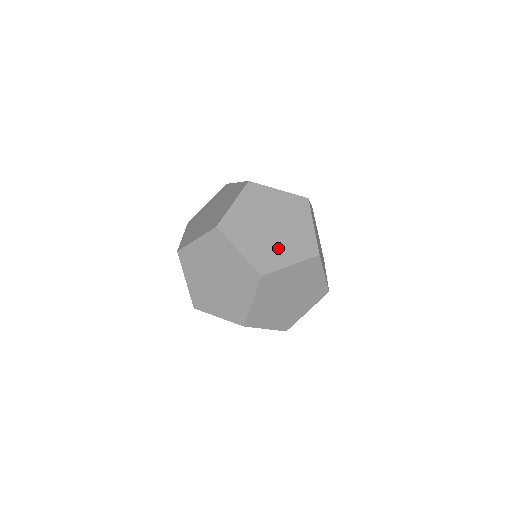
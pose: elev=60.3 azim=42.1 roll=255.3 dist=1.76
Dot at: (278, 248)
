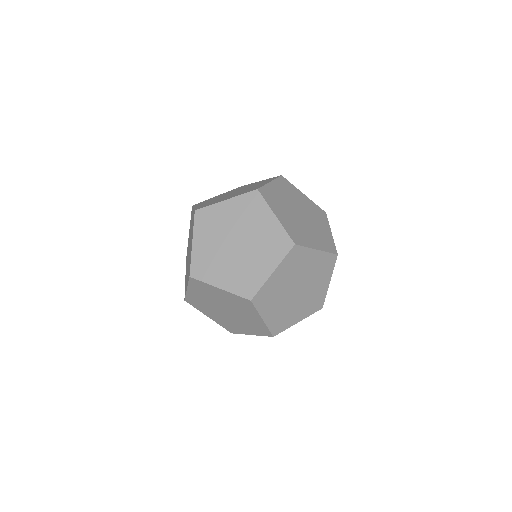
Dot at: (306, 232)
